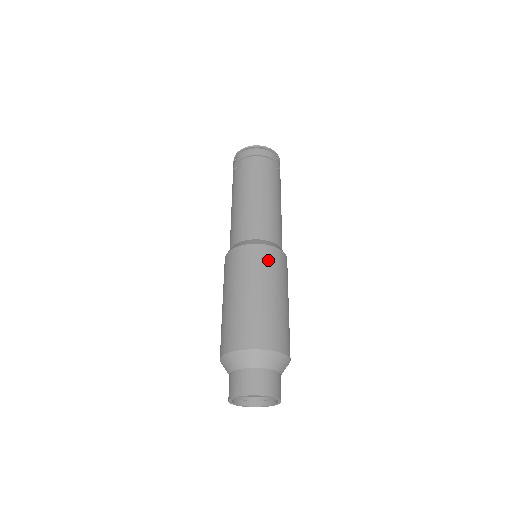
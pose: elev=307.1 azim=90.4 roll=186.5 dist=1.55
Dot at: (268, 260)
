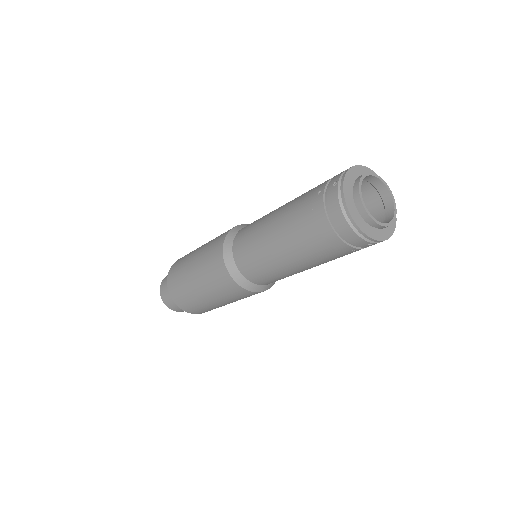
Dot at: (227, 289)
